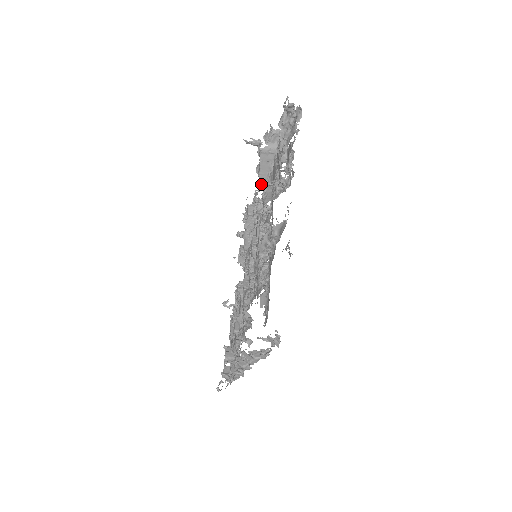
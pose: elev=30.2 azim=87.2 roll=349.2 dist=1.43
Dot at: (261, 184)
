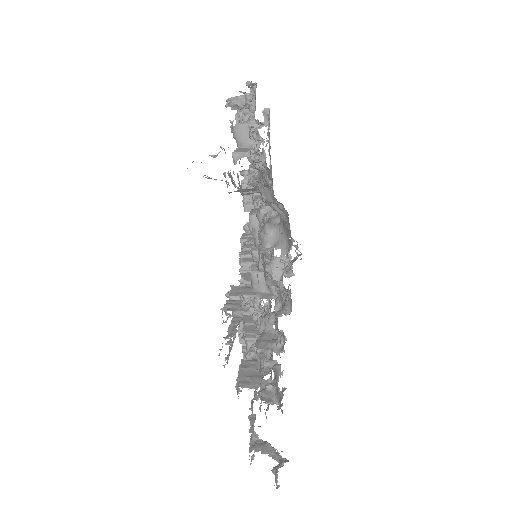
Dot at: occluded
